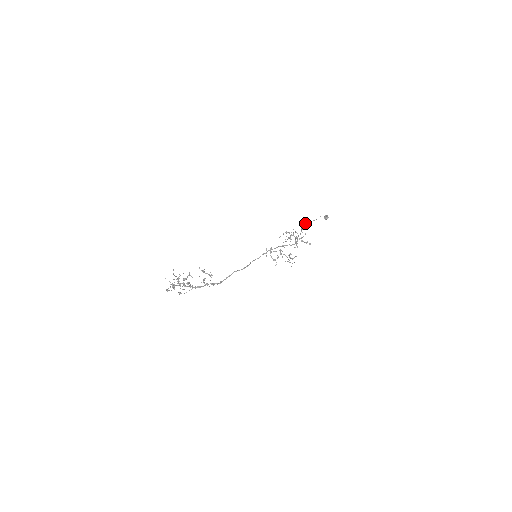
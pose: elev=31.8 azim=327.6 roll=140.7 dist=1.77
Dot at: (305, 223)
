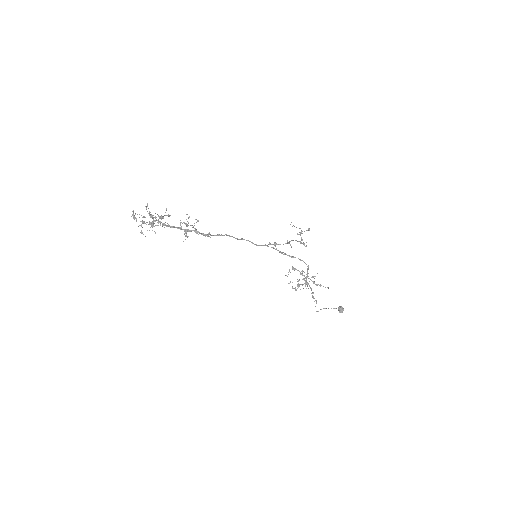
Dot at: (315, 306)
